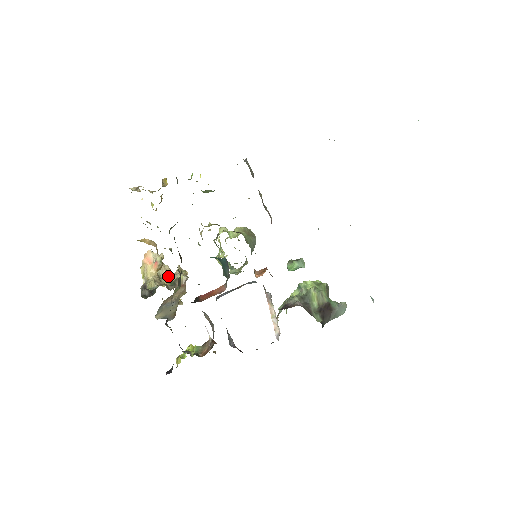
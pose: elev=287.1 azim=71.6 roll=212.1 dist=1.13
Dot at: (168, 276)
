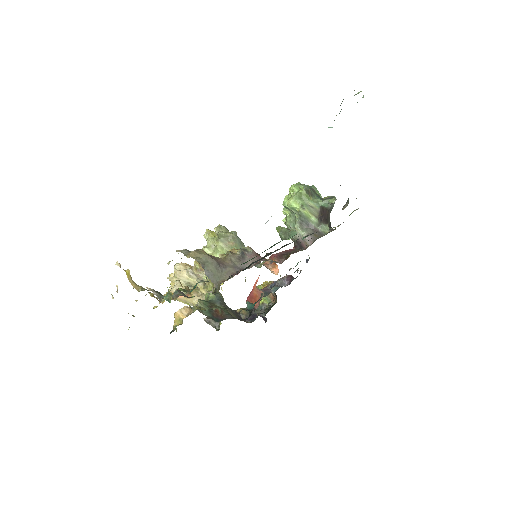
Dot at: (190, 275)
